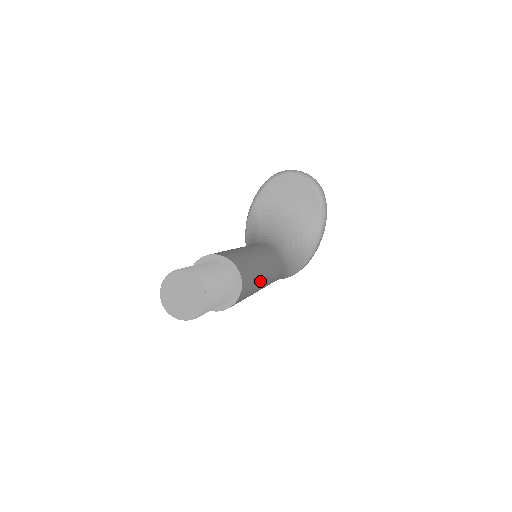
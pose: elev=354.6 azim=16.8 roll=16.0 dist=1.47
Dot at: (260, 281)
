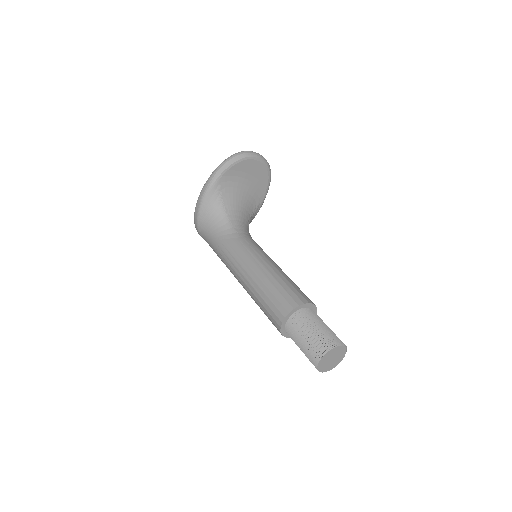
Dot at: occluded
